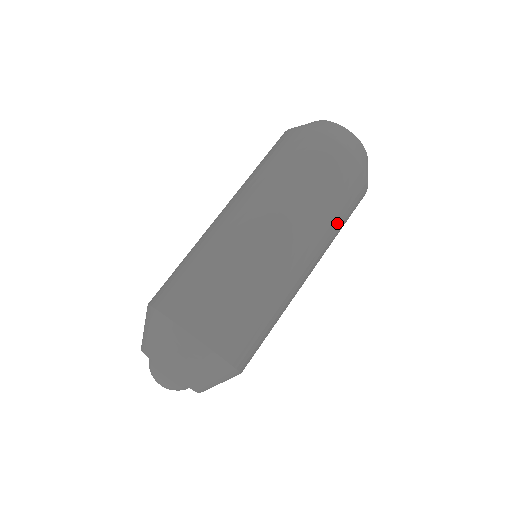
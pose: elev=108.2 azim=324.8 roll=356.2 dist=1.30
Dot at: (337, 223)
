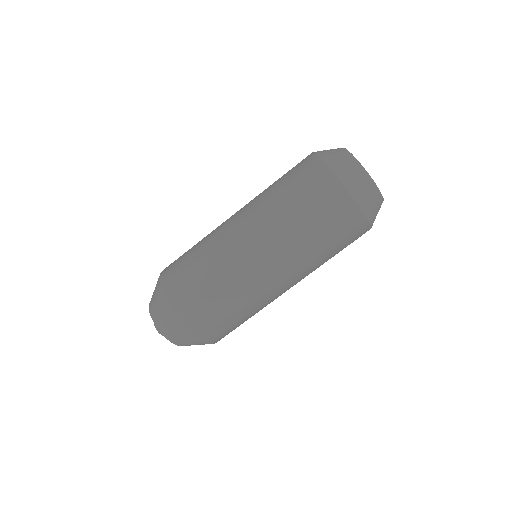
Dot at: occluded
